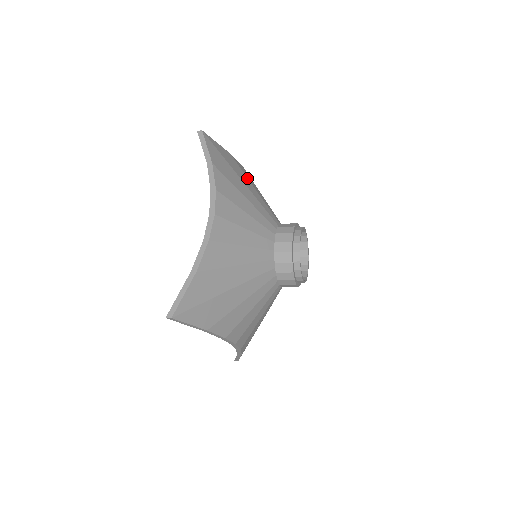
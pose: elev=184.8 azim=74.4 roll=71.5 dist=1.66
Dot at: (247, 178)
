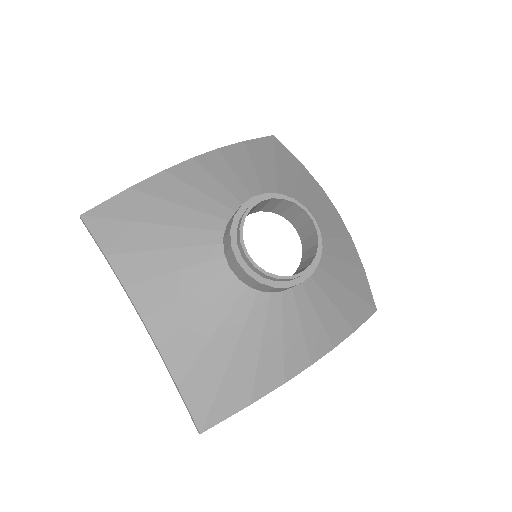
Dot at: (161, 200)
